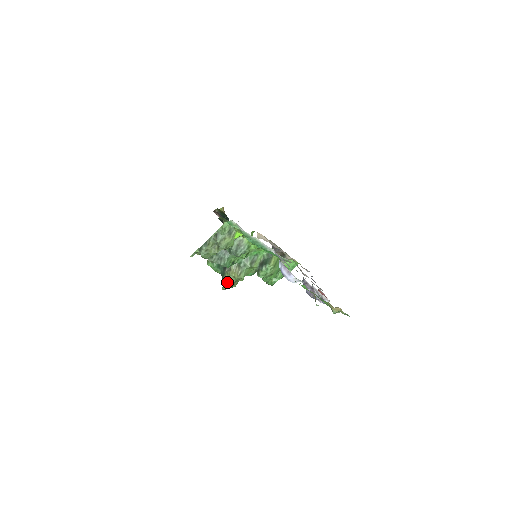
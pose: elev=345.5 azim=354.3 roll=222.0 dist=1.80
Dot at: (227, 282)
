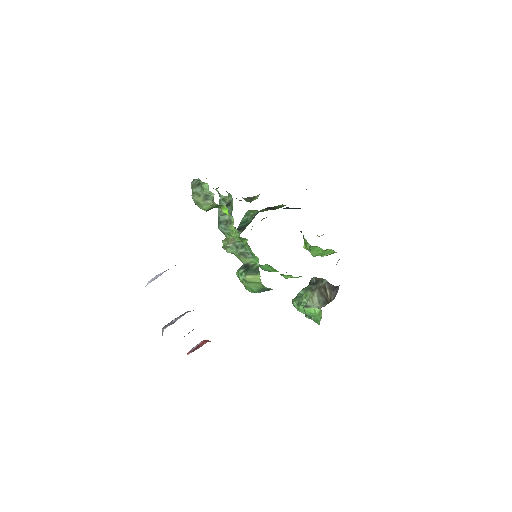
Dot at: occluded
